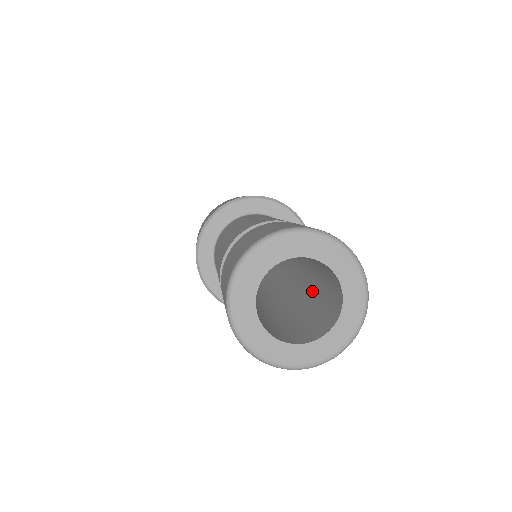
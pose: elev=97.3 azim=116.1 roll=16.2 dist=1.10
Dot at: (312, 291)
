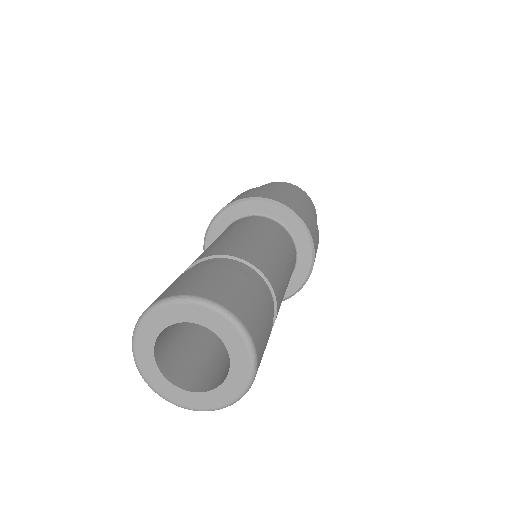
Dot at: occluded
